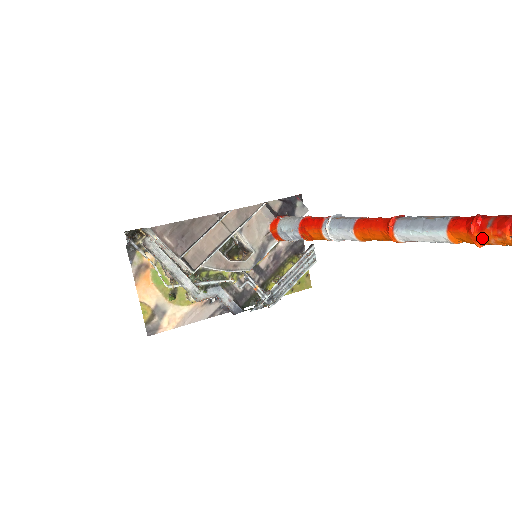
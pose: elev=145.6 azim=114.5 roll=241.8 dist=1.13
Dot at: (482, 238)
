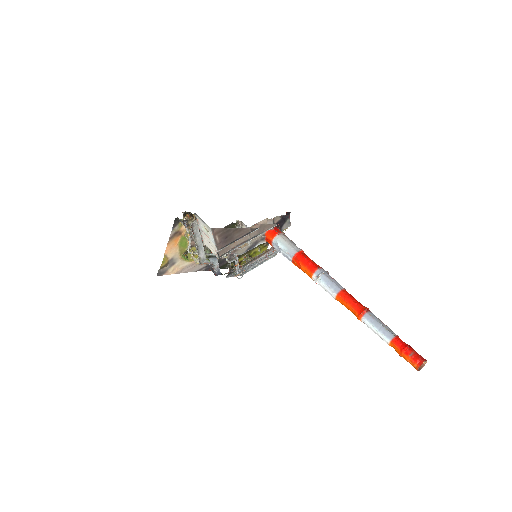
Dot at: (404, 357)
